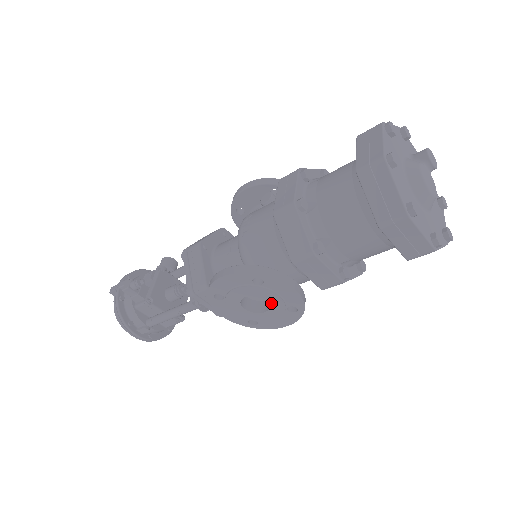
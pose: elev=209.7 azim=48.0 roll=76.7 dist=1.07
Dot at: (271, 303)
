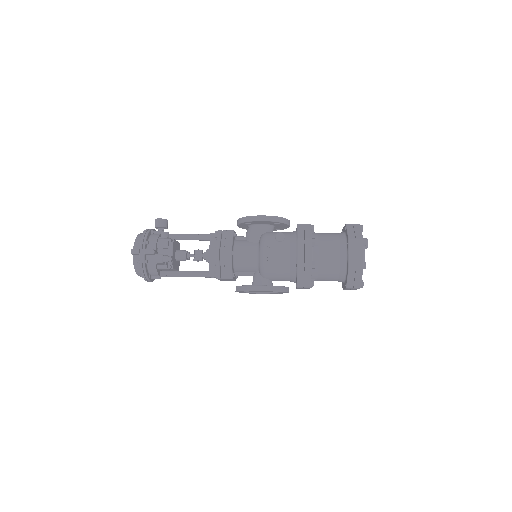
Dot at: occluded
